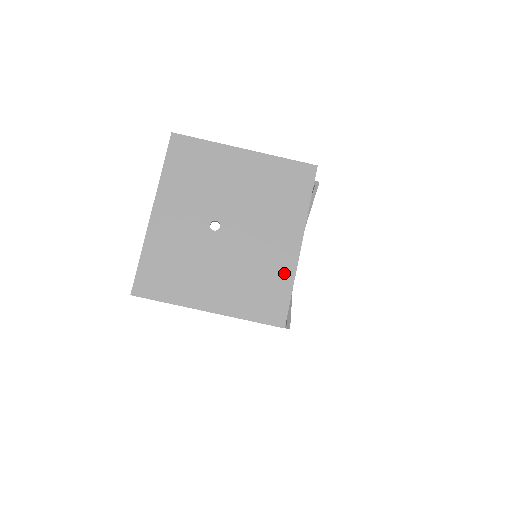
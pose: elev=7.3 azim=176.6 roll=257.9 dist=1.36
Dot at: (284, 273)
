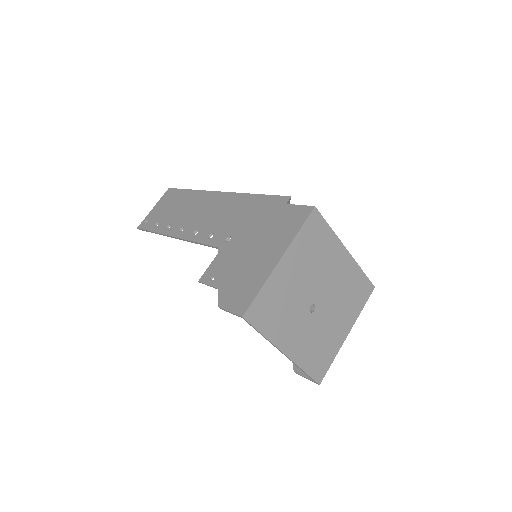
Dot at: (354, 272)
